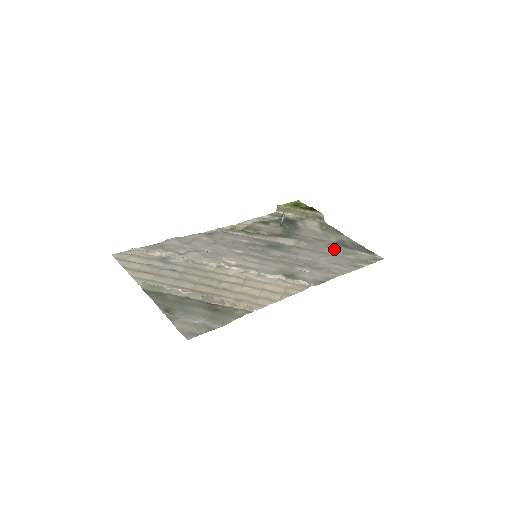
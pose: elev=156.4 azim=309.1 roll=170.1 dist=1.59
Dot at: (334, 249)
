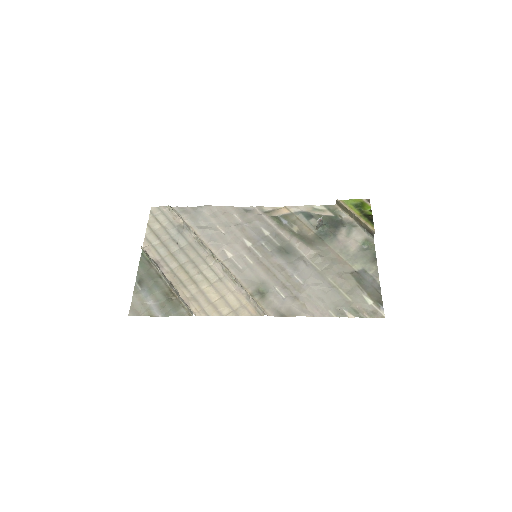
Dot at: (342, 280)
